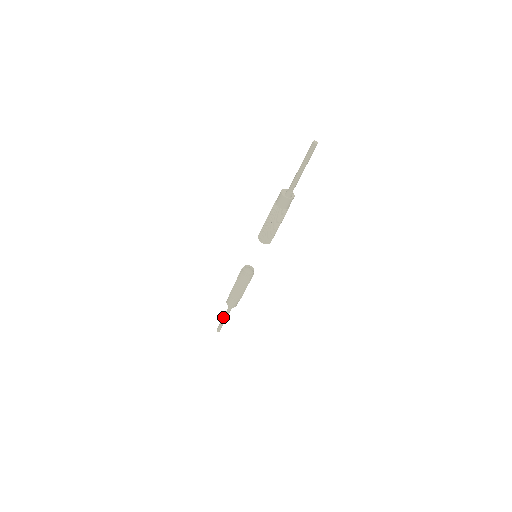
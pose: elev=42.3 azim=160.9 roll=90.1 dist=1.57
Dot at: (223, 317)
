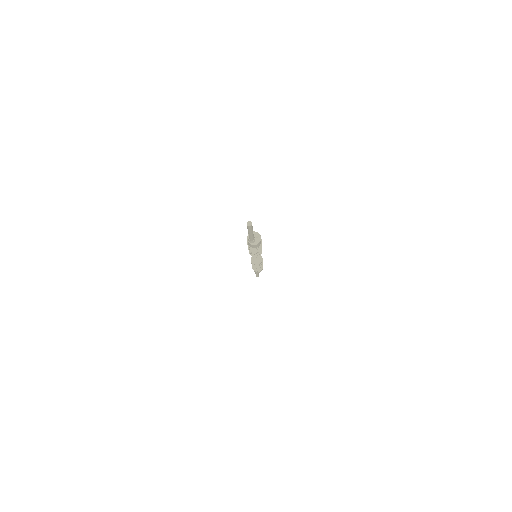
Dot at: occluded
